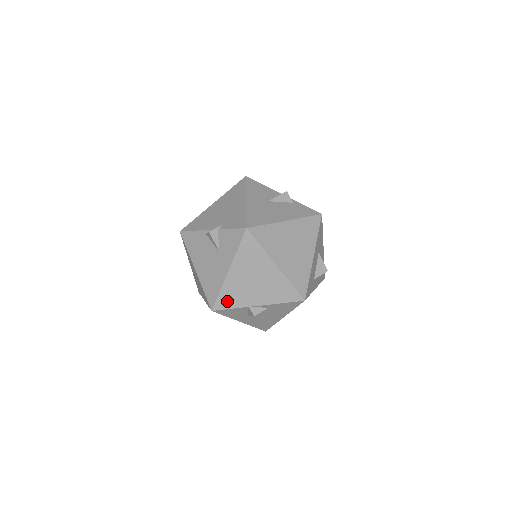
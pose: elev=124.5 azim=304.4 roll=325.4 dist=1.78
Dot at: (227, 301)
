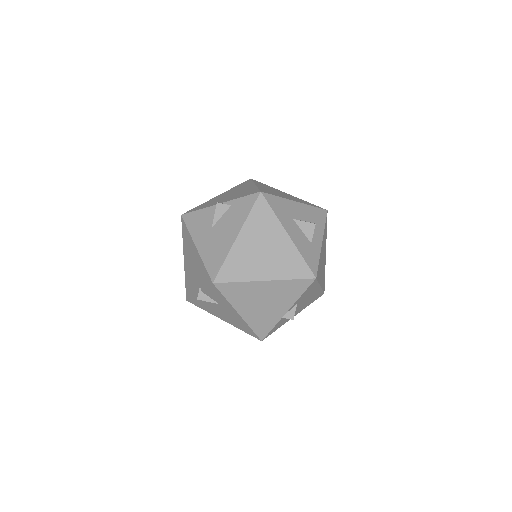
Dot at: (263, 328)
